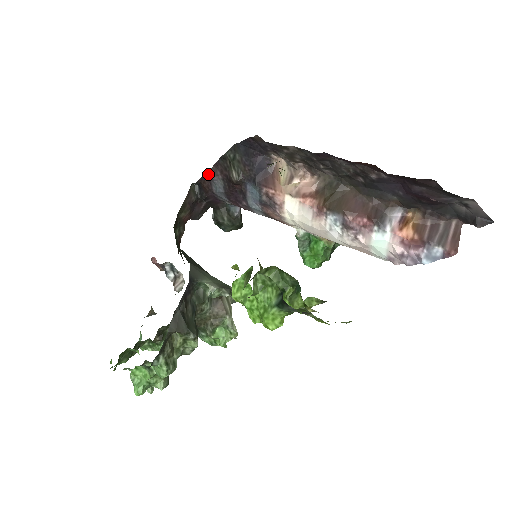
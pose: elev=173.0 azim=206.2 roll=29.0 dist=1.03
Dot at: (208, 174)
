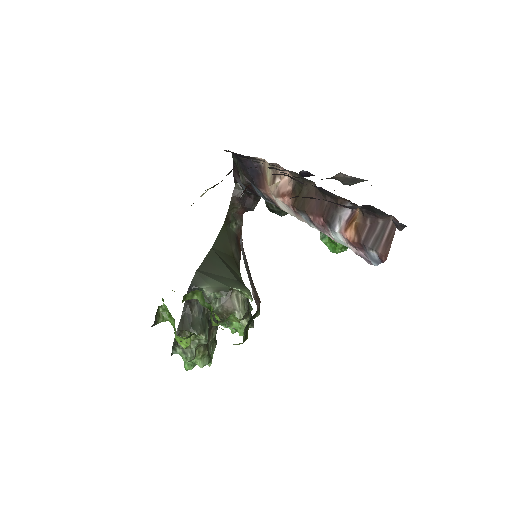
Dot at: occluded
